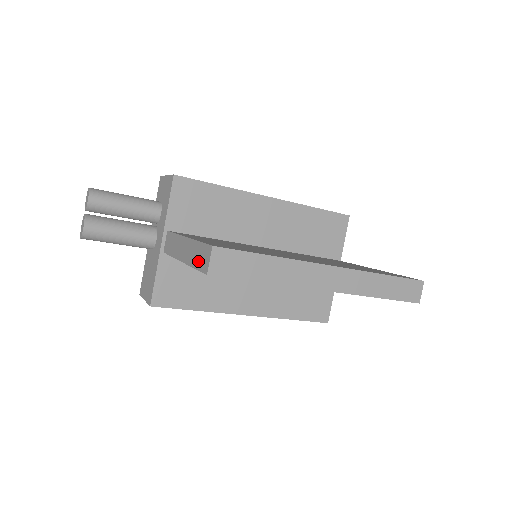
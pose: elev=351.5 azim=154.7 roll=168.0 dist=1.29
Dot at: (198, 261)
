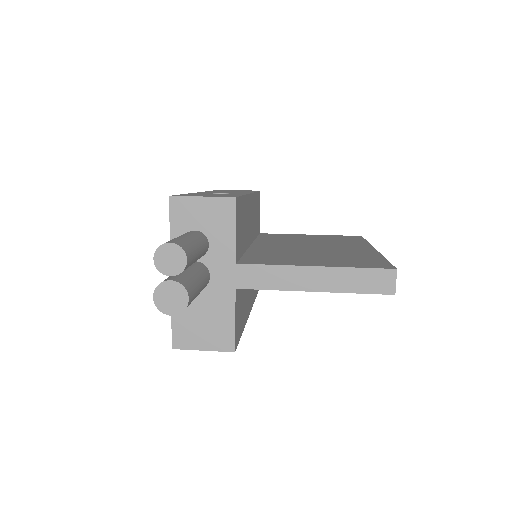
Dot at: (366, 286)
